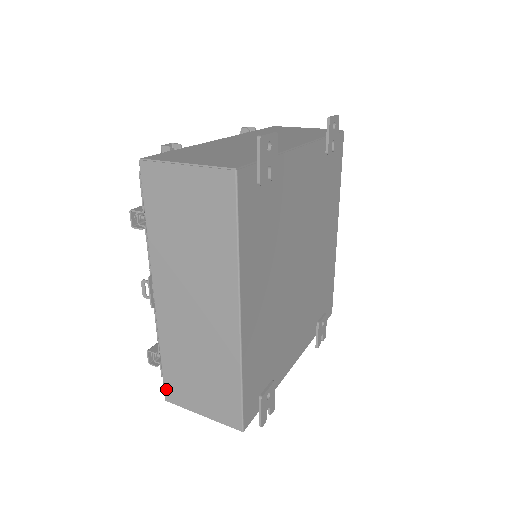
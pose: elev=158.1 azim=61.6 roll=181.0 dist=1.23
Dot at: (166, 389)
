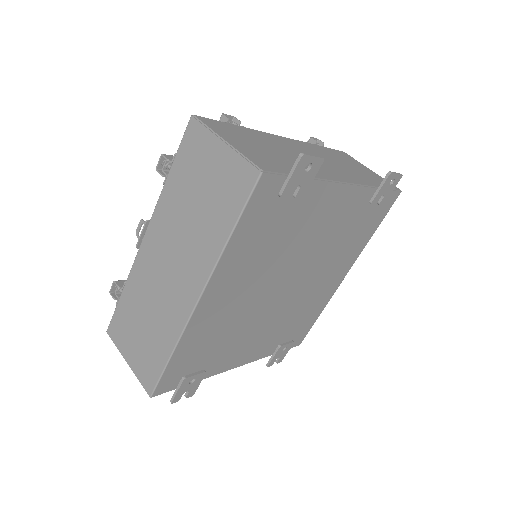
Dot at: (112, 322)
